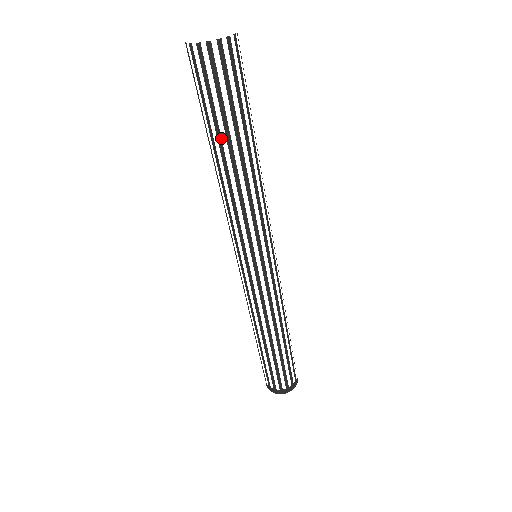
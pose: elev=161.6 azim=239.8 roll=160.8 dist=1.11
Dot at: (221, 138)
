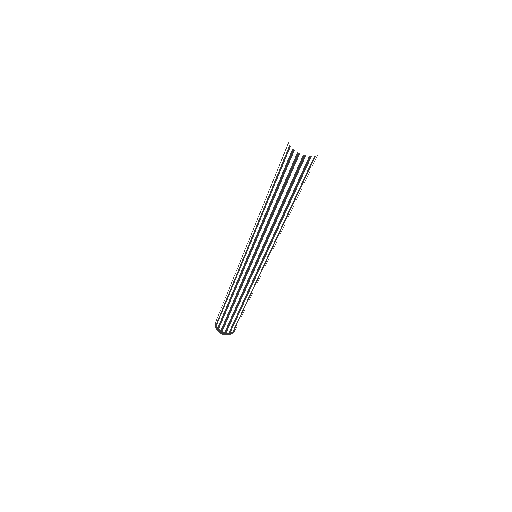
Dot at: (280, 198)
